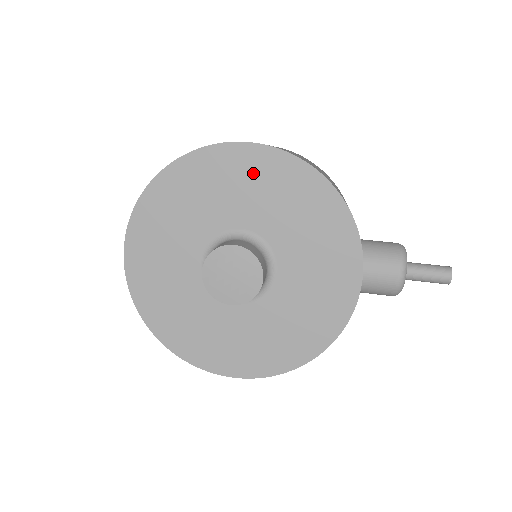
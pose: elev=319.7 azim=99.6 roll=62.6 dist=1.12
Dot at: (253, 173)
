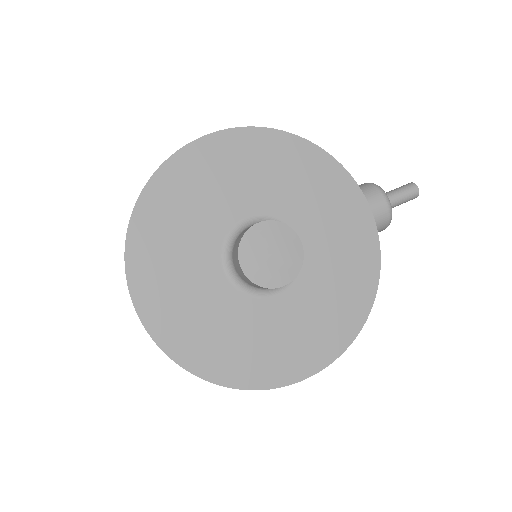
Dot at: (231, 159)
